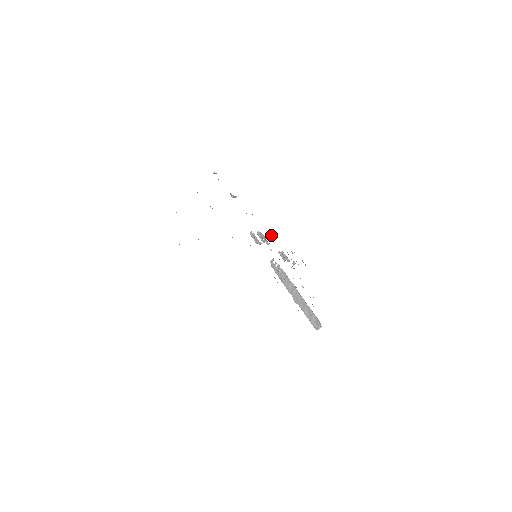
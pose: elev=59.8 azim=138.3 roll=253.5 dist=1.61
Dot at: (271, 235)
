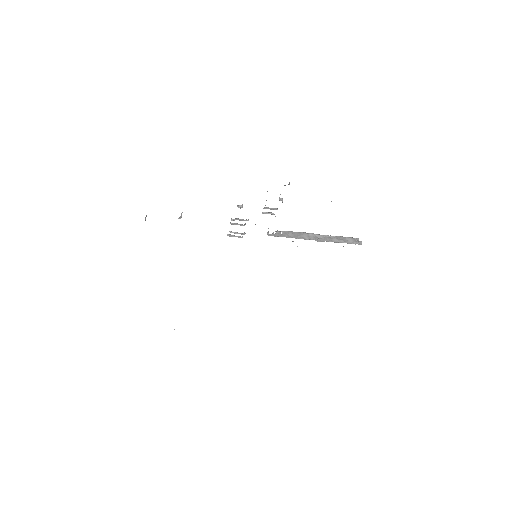
Dot at: (240, 205)
